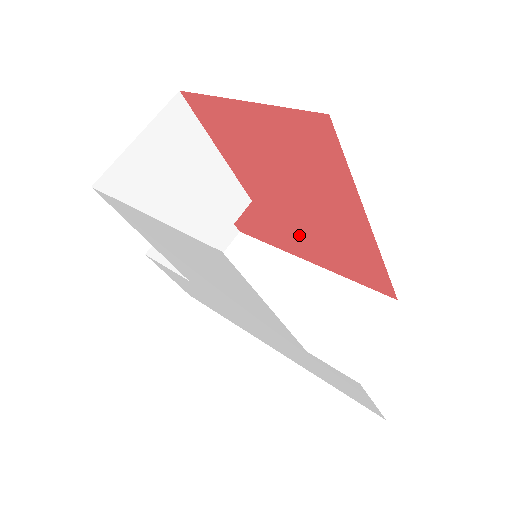
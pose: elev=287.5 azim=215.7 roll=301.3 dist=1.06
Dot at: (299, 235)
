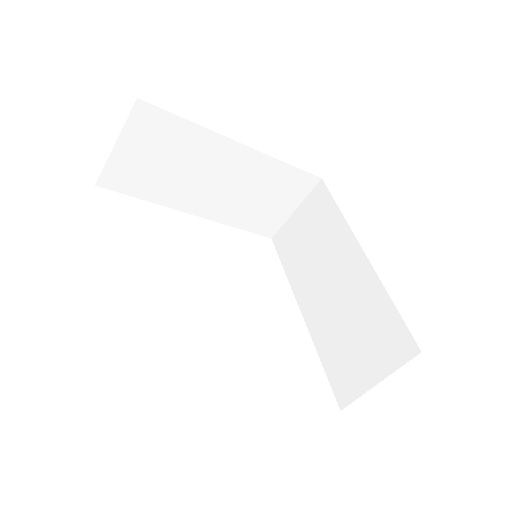
Dot at: occluded
